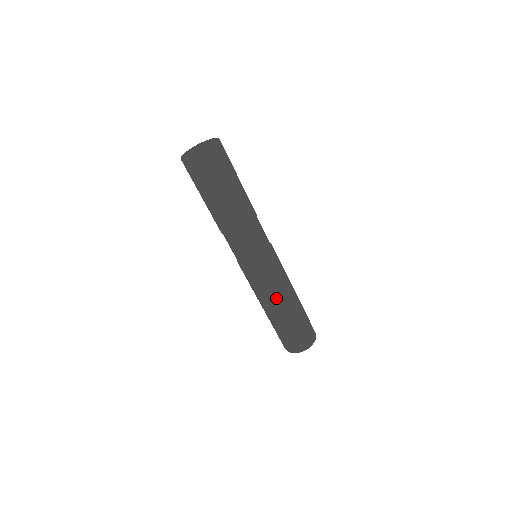
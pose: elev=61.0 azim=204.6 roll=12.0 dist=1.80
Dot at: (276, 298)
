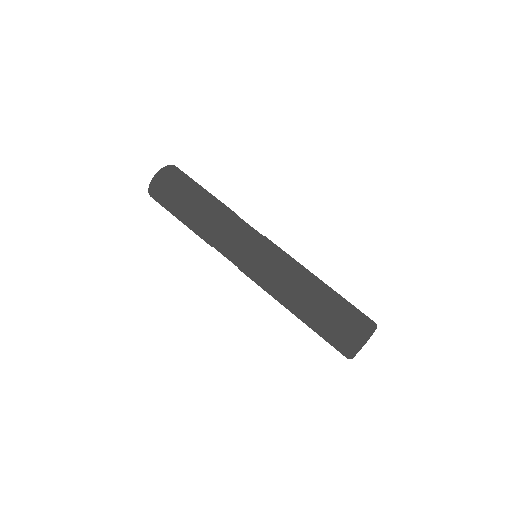
Dot at: (306, 269)
